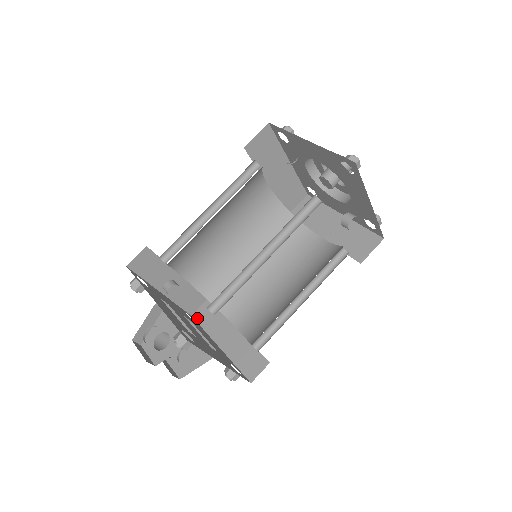
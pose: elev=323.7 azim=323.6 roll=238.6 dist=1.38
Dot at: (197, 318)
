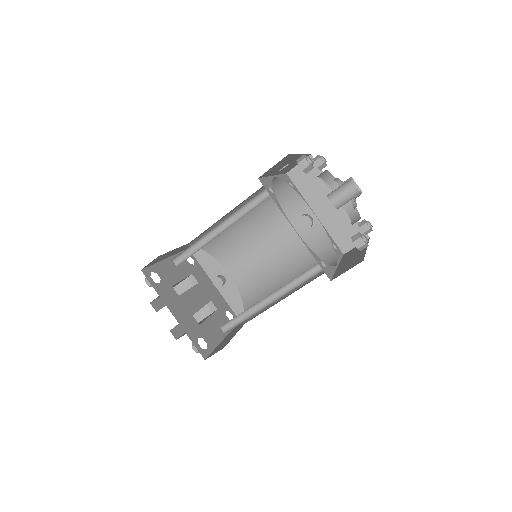
Dot at: occluded
